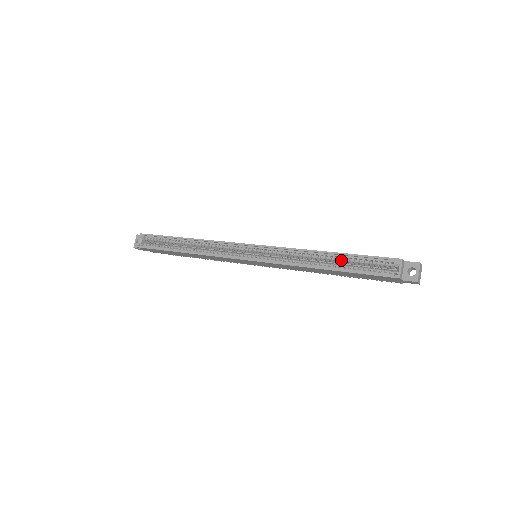
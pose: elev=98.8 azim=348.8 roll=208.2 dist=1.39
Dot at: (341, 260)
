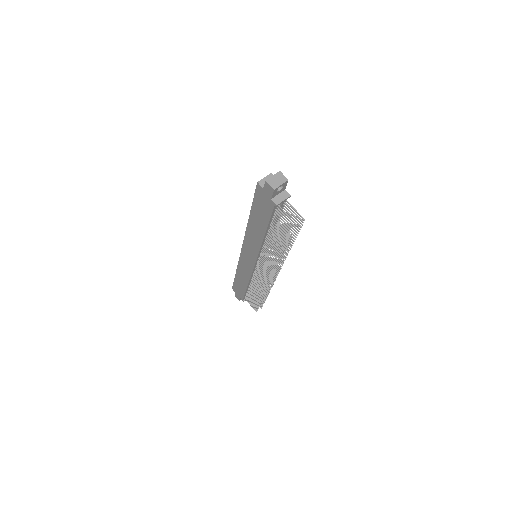
Dot at: occluded
